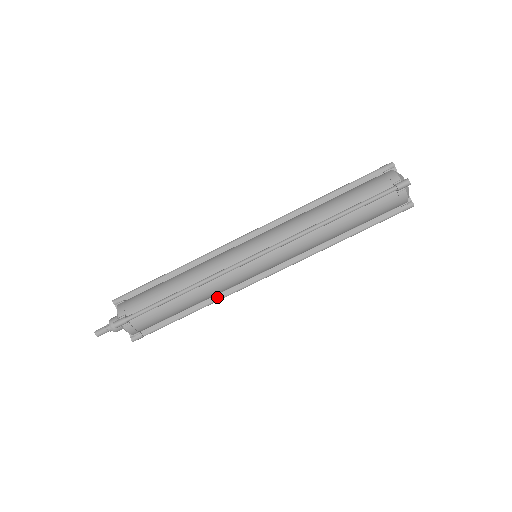
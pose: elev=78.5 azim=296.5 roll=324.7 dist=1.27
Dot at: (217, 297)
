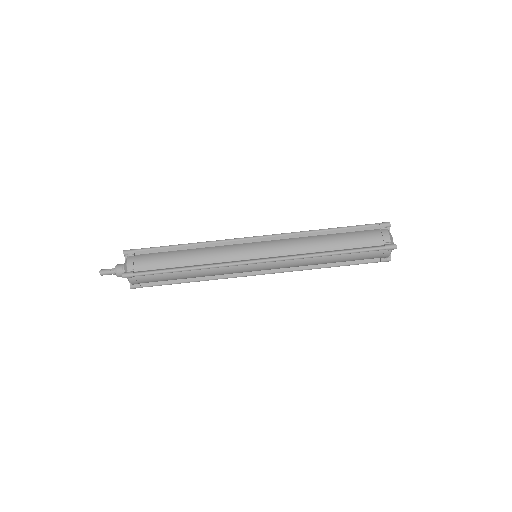
Dot at: (213, 277)
